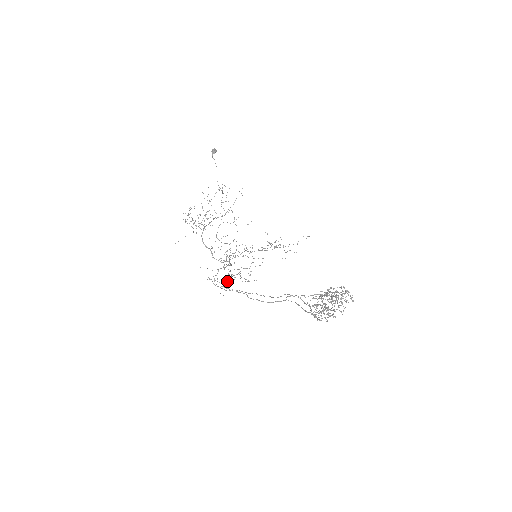
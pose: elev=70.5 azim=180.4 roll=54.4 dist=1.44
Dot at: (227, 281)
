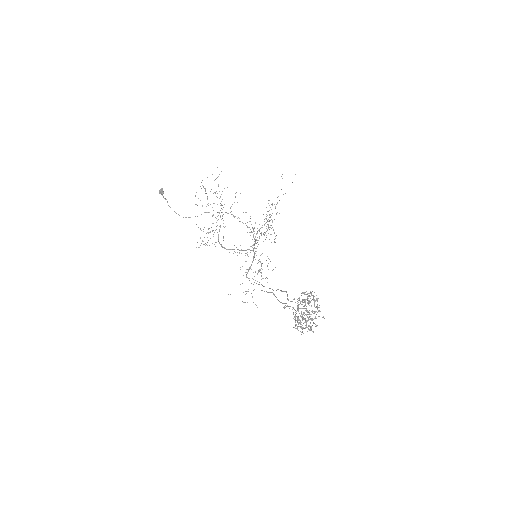
Dot at: occluded
